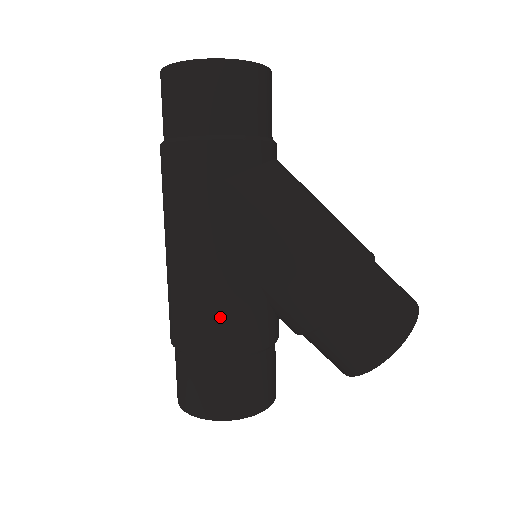
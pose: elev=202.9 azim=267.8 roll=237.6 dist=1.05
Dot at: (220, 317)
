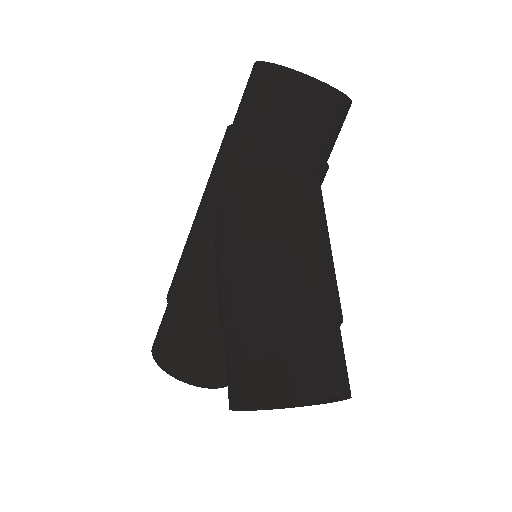
Dot at: (182, 275)
